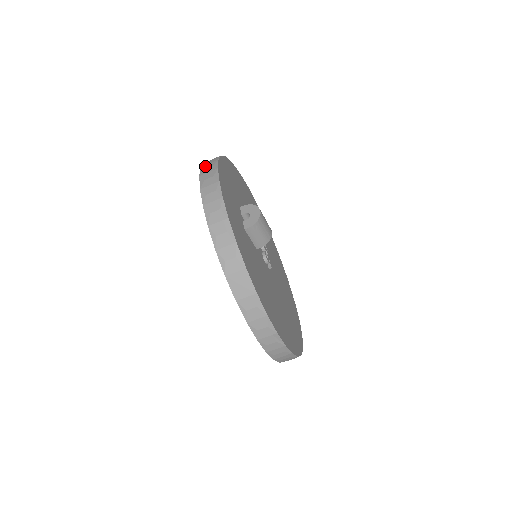
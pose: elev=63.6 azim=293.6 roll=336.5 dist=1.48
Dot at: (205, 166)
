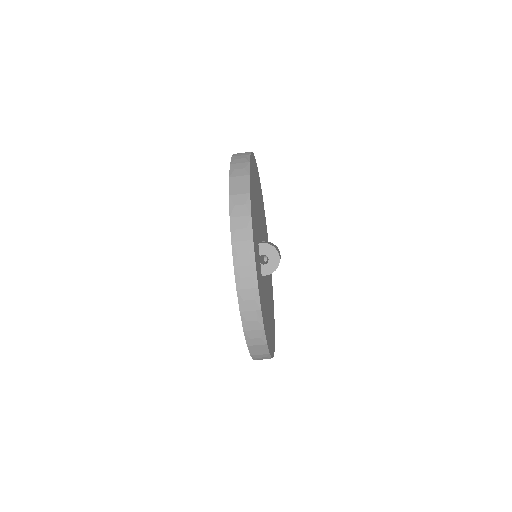
Dot at: (236, 221)
